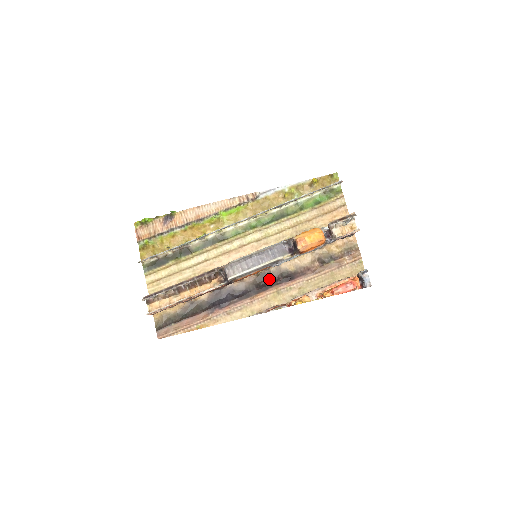
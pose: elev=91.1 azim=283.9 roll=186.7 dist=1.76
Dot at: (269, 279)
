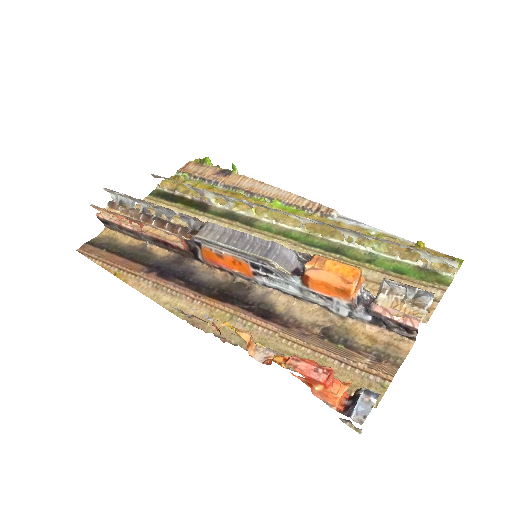
Dot at: (241, 295)
